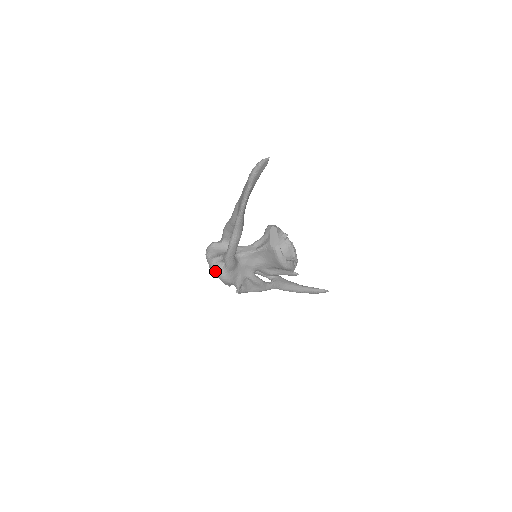
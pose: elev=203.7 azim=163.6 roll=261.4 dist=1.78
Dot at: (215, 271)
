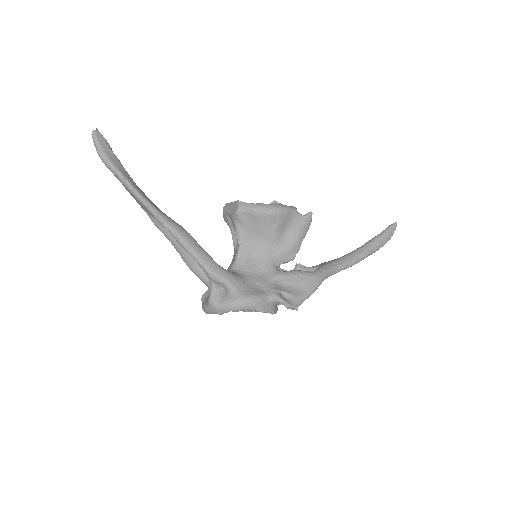
Dot at: (225, 306)
